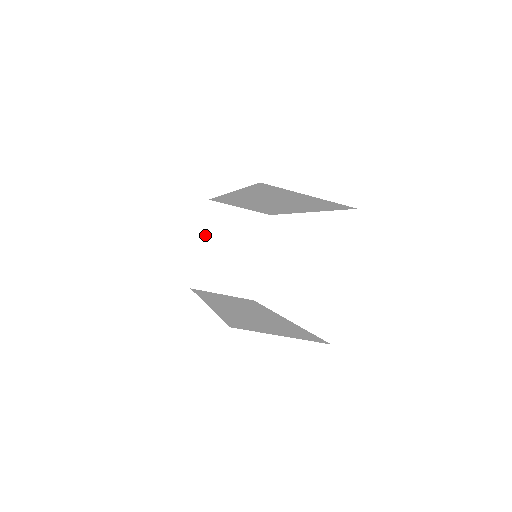
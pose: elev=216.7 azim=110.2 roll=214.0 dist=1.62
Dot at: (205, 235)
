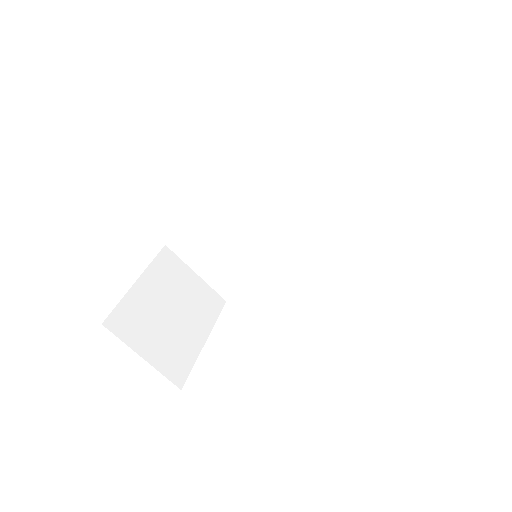
Dot at: (147, 275)
